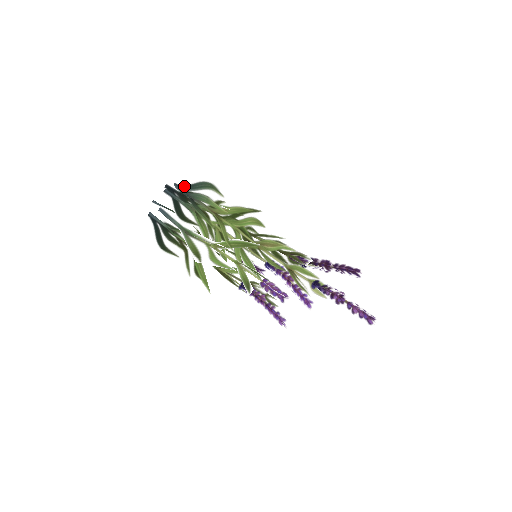
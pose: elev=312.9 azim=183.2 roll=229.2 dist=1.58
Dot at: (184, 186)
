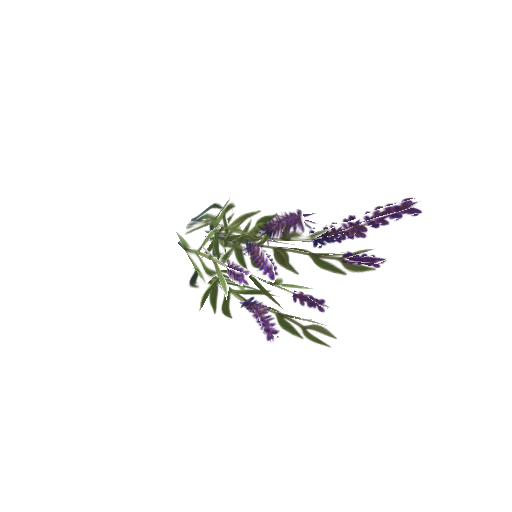
Dot at: (197, 217)
